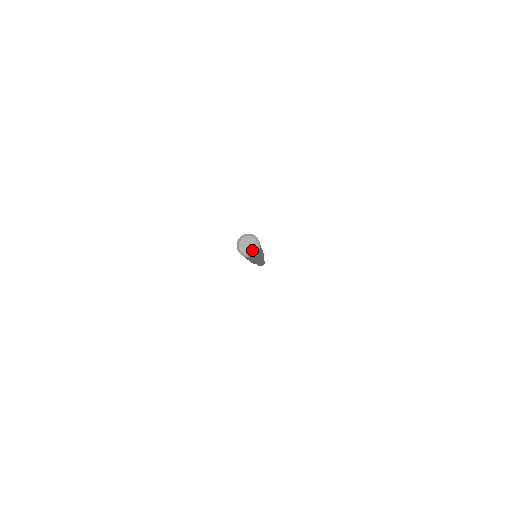
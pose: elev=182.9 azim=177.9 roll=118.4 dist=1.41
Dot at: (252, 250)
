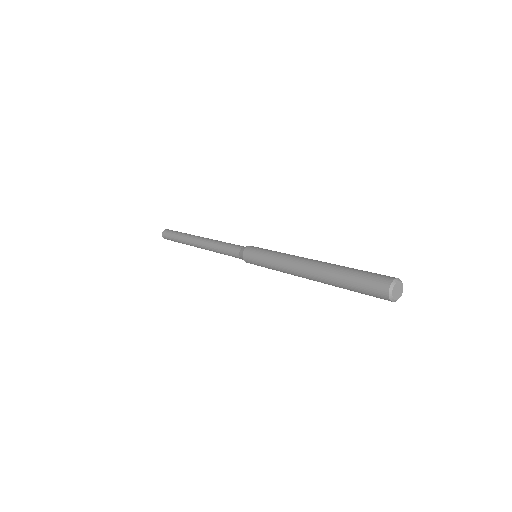
Dot at: (397, 297)
